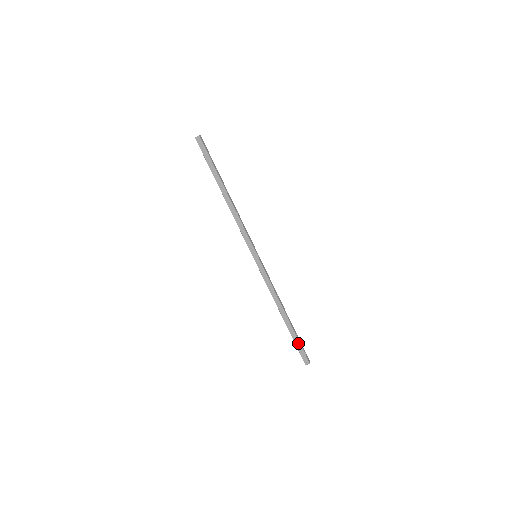
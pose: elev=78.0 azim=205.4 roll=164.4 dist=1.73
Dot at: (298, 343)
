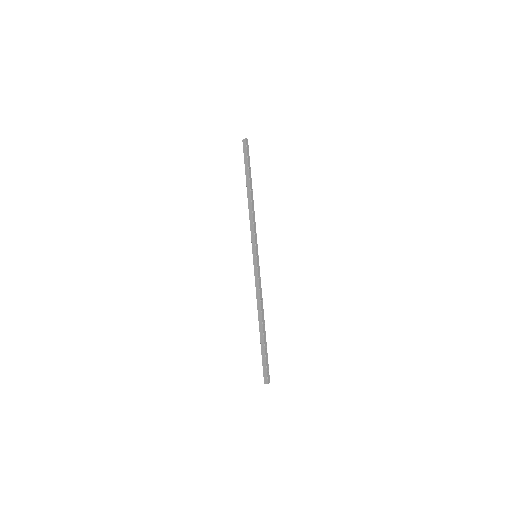
Dot at: (264, 356)
